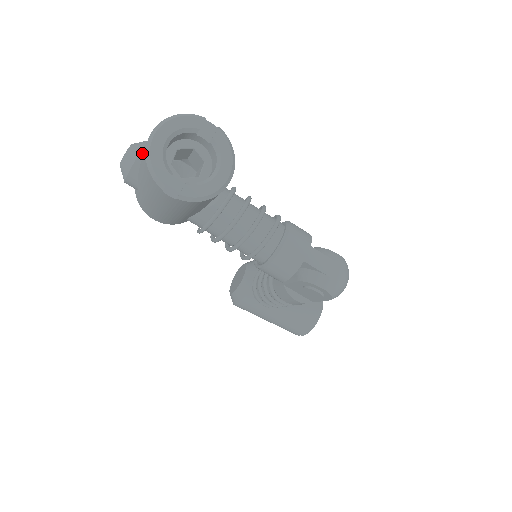
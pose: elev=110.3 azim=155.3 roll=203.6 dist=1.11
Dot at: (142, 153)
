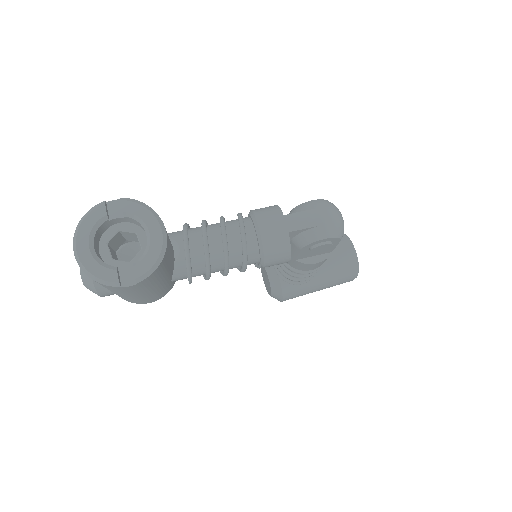
Dot at: occluded
